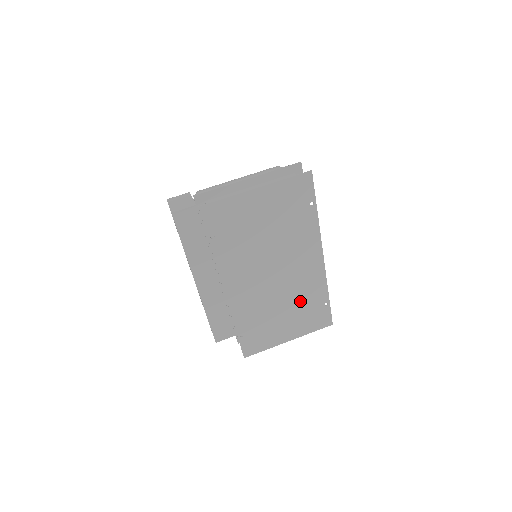
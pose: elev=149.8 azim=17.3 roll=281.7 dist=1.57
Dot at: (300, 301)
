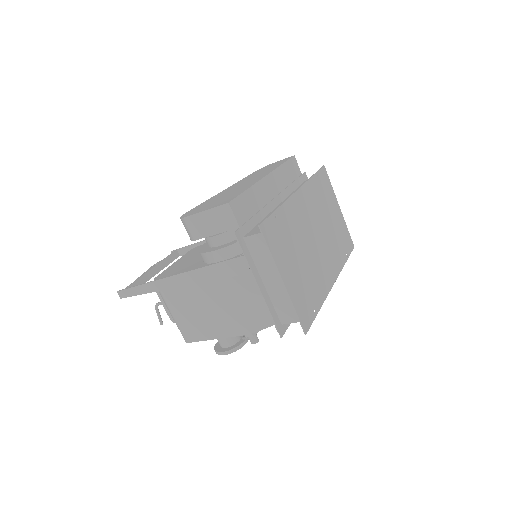
Dot at: (310, 277)
